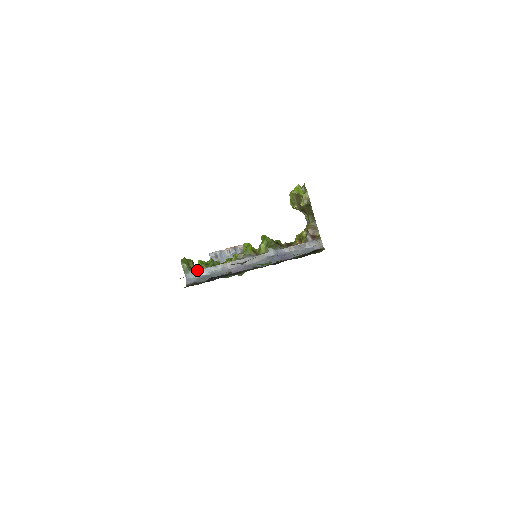
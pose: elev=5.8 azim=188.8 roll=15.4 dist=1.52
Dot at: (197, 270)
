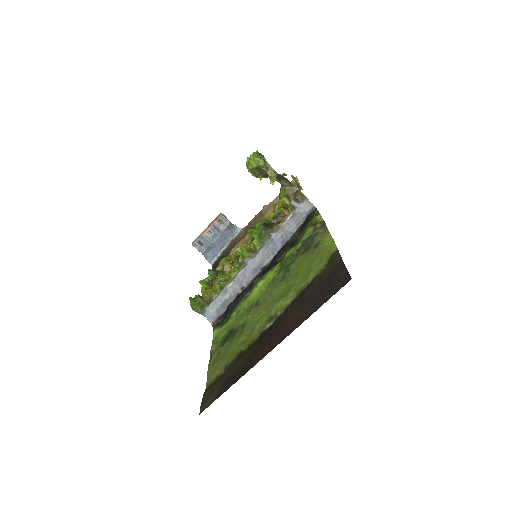
Dot at: (211, 304)
